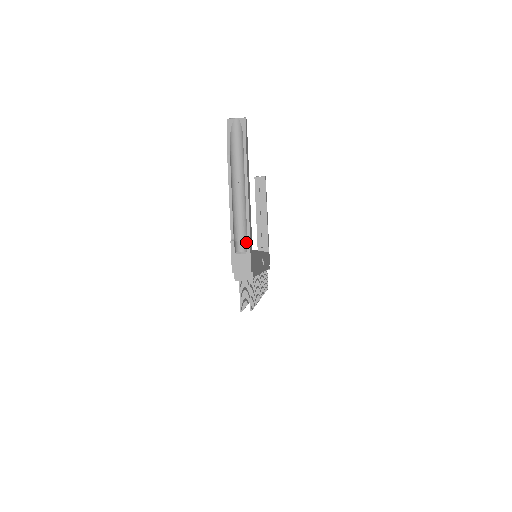
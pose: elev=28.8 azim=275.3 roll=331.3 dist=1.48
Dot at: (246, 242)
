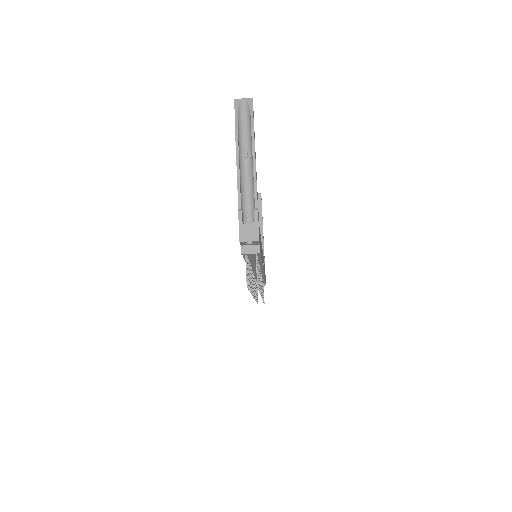
Dot at: (254, 211)
